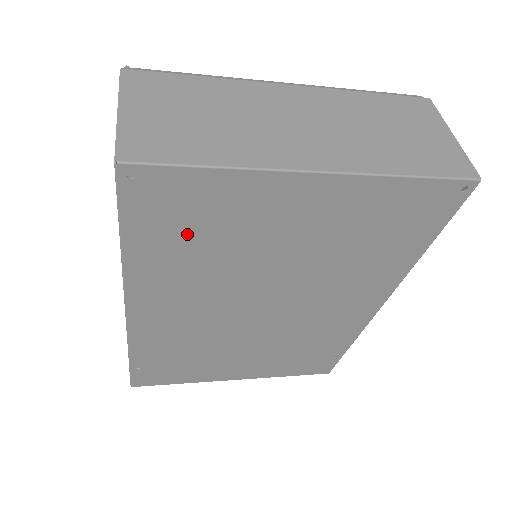
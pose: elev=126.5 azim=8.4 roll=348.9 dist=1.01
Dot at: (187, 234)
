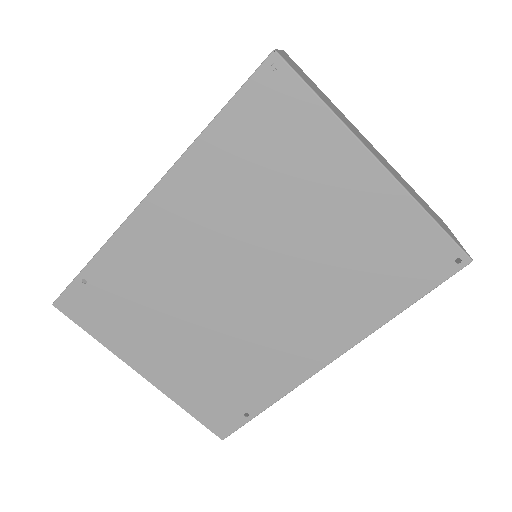
Dot at: (261, 149)
